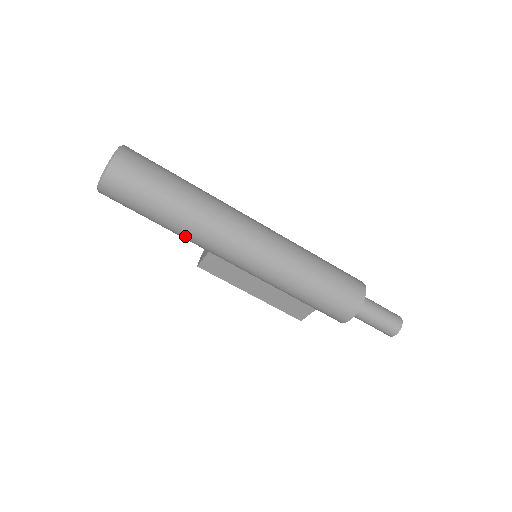
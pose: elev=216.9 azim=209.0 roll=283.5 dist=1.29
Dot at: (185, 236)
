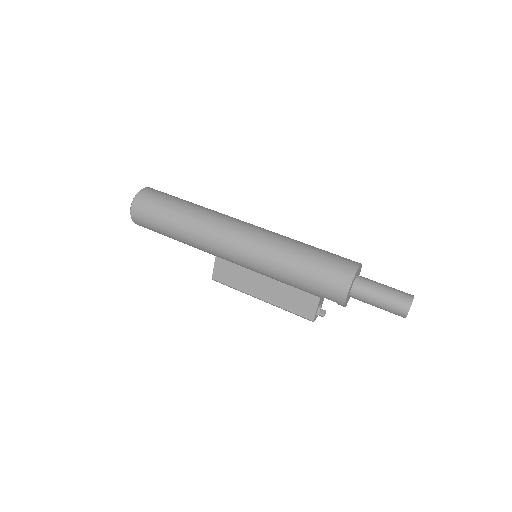
Dot at: (191, 240)
